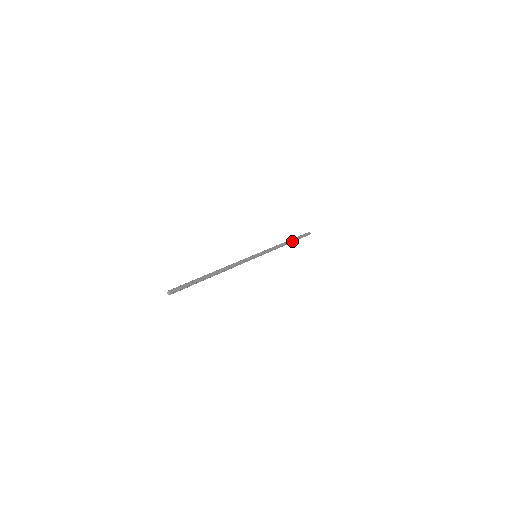
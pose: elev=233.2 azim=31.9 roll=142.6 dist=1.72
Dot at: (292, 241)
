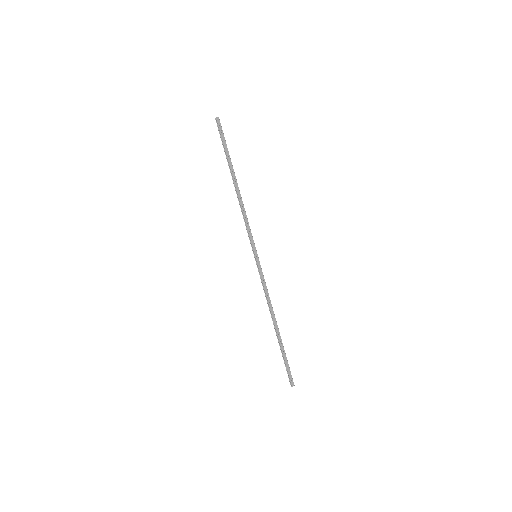
Dot at: (234, 173)
